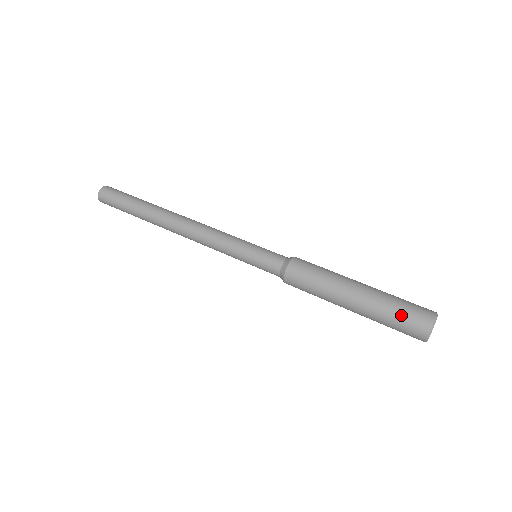
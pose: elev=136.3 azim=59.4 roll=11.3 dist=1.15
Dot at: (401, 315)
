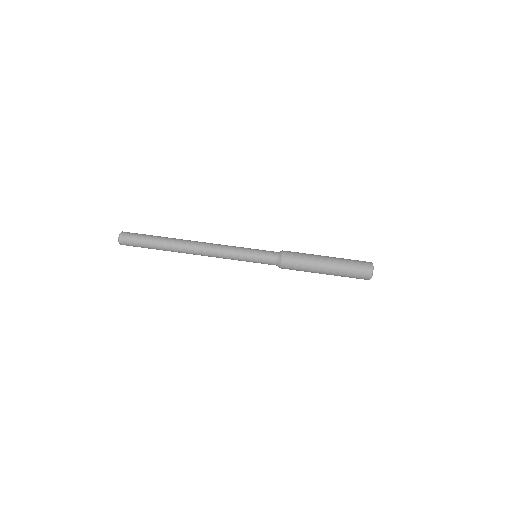
Dot at: (354, 274)
